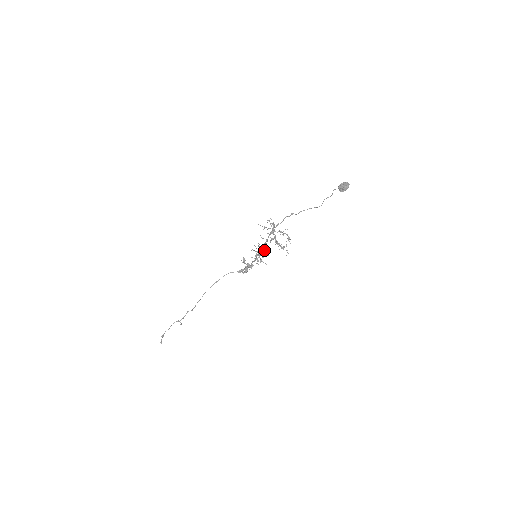
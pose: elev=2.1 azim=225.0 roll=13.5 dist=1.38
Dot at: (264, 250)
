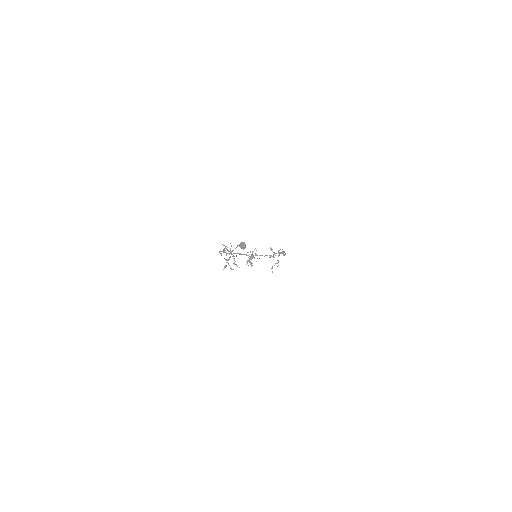
Dot at: (251, 257)
